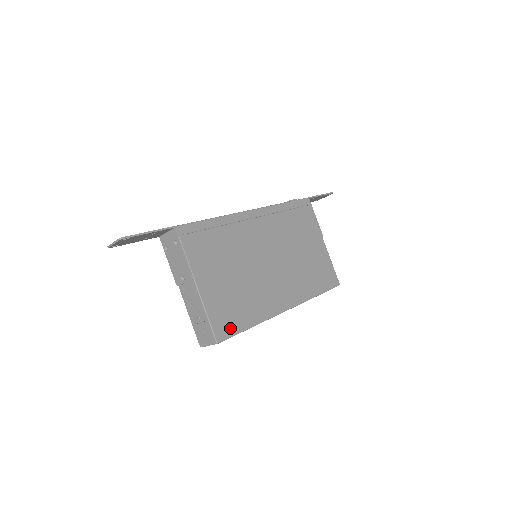
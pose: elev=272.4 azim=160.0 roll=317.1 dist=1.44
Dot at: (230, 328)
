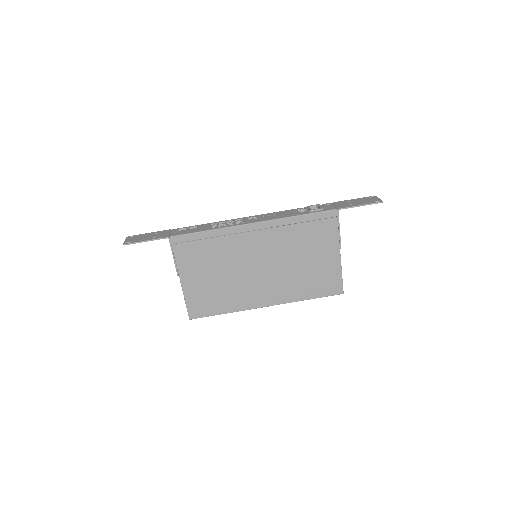
Dot at: (203, 312)
